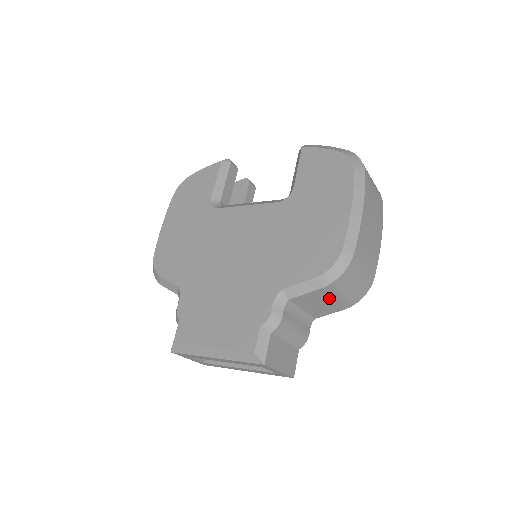
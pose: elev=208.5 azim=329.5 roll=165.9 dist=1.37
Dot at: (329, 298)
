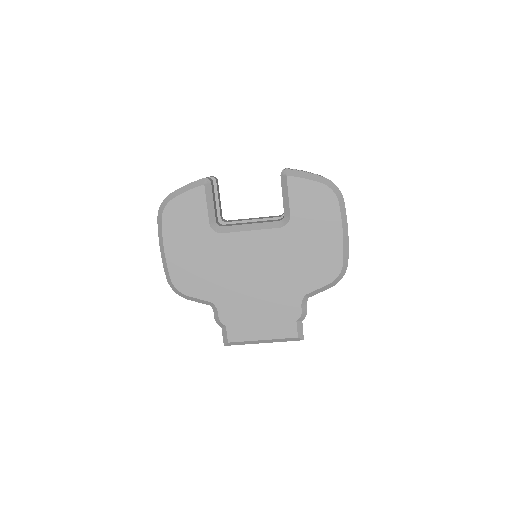
Dot at: occluded
